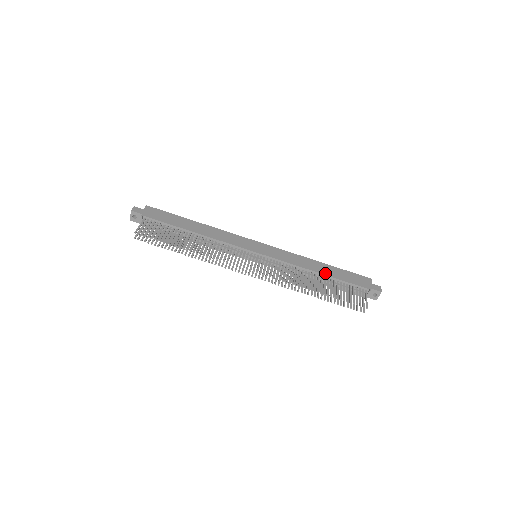
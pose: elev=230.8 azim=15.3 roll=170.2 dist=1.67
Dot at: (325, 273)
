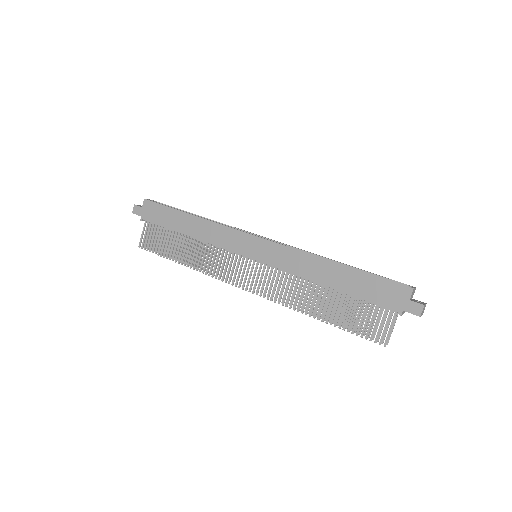
Dot at: (335, 286)
